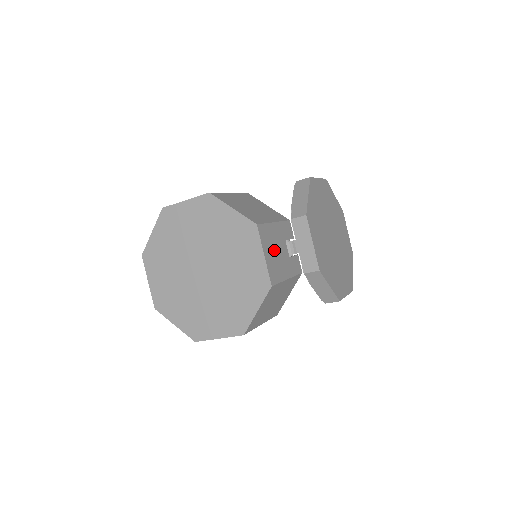
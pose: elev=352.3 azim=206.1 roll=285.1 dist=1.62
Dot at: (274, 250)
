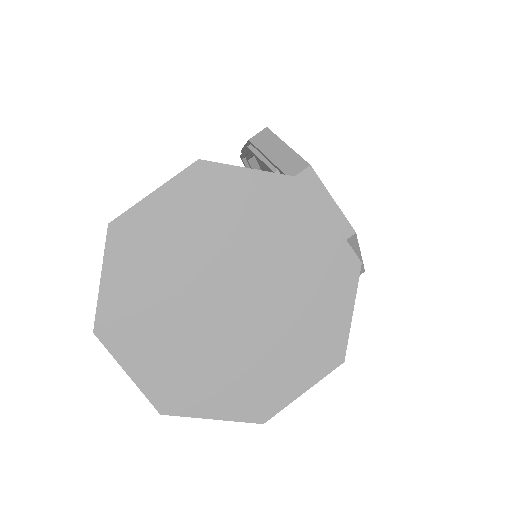
Dot at: occluded
